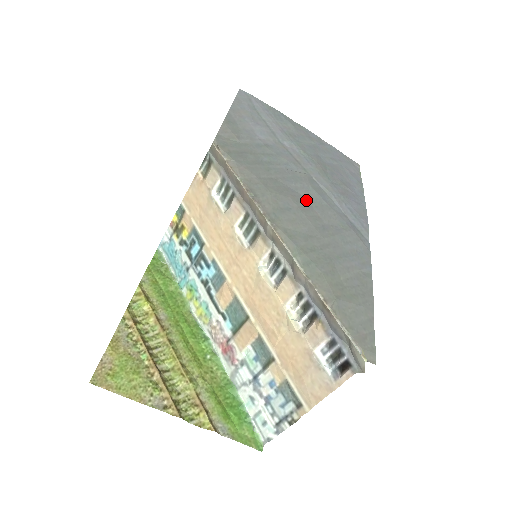
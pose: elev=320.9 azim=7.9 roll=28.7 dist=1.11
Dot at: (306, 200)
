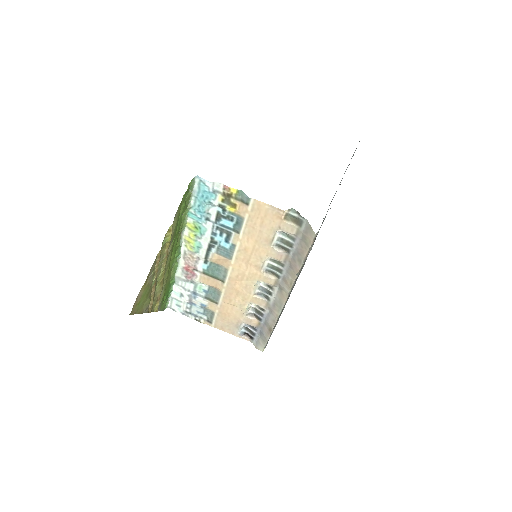
Dot at: occluded
